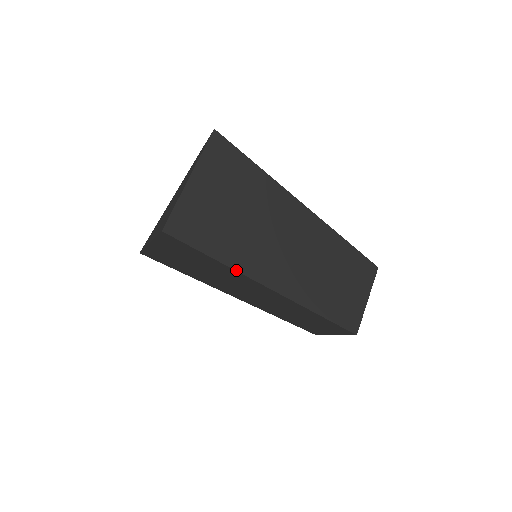
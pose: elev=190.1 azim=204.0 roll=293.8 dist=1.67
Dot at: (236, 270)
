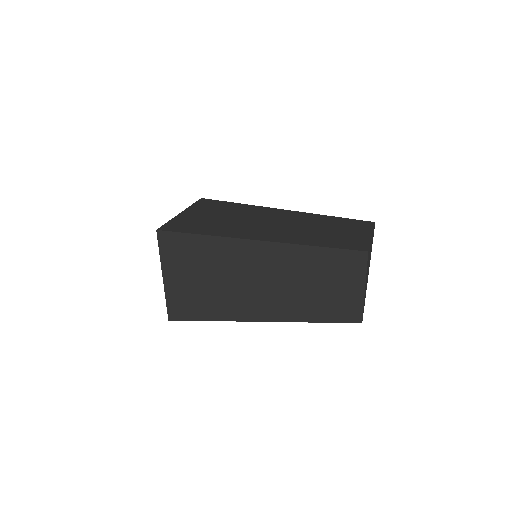
Dot at: (222, 236)
